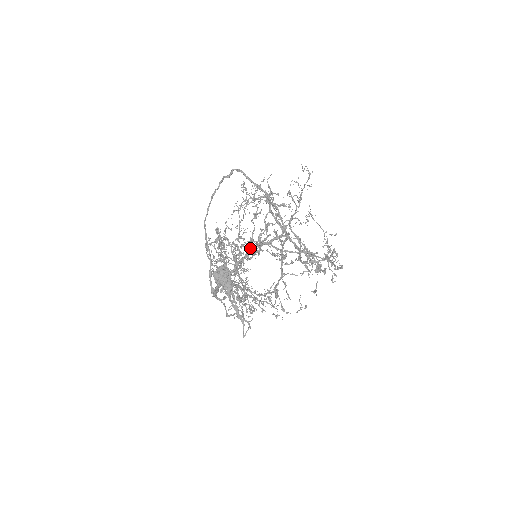
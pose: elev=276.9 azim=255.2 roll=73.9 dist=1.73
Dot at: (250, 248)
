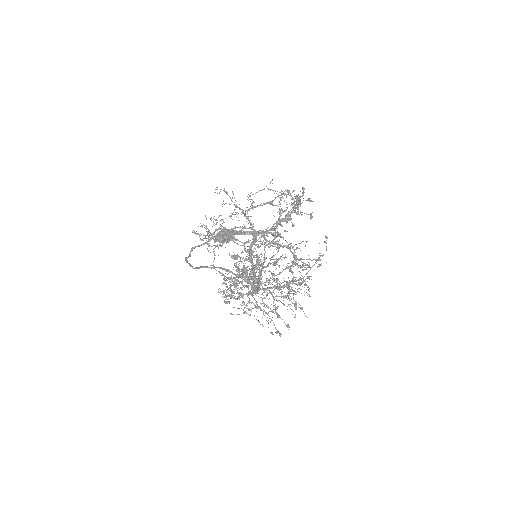
Dot at: occluded
